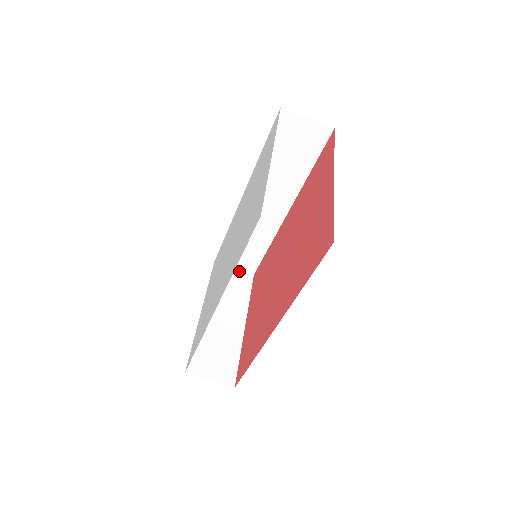
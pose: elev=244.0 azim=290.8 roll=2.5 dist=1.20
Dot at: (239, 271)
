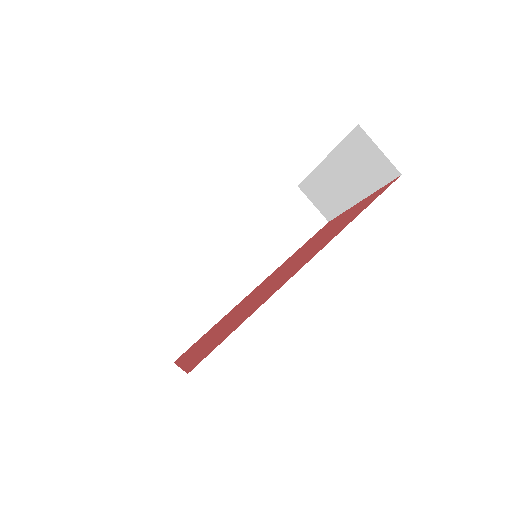
Dot at: (160, 347)
